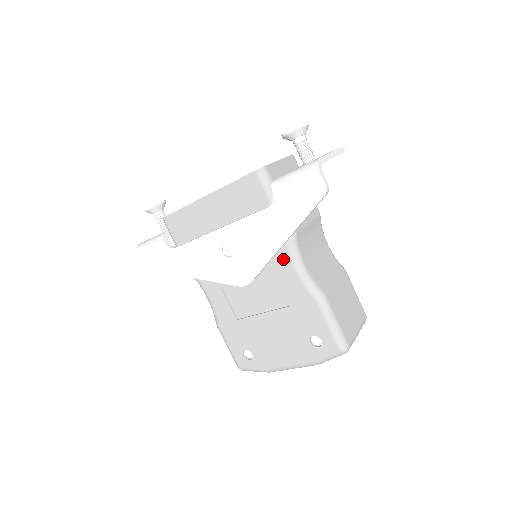
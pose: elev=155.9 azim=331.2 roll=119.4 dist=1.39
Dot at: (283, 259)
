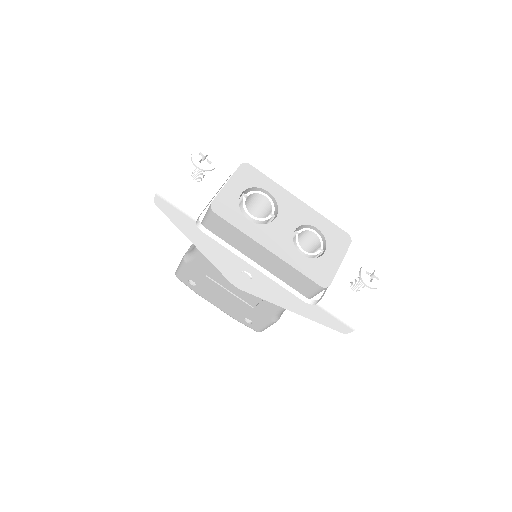
Dot at: occluded
